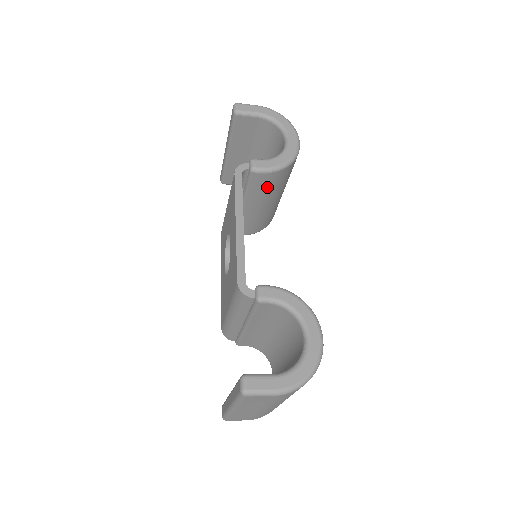
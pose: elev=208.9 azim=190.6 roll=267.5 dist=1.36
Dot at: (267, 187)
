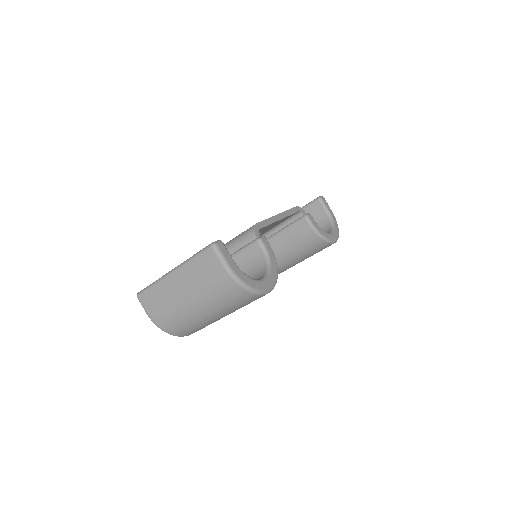
Dot at: (299, 238)
